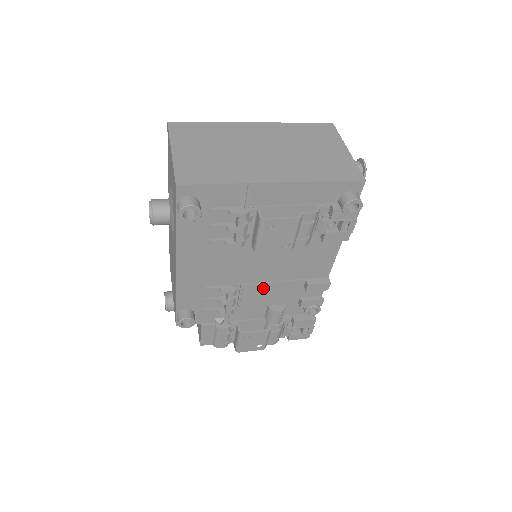
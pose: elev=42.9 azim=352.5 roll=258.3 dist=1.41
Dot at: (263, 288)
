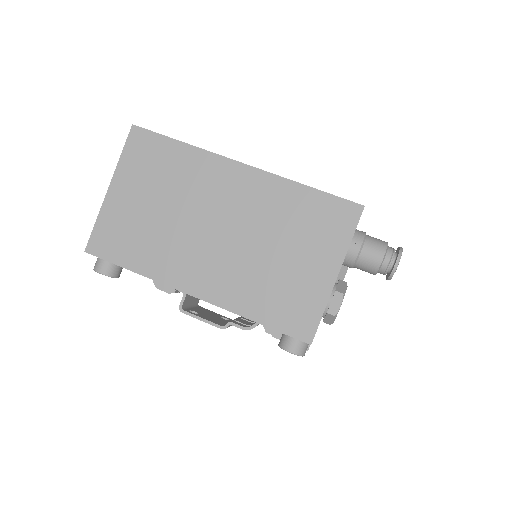
Dot at: occluded
